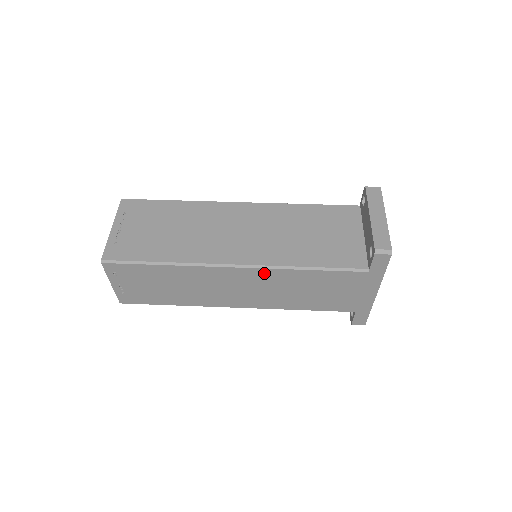
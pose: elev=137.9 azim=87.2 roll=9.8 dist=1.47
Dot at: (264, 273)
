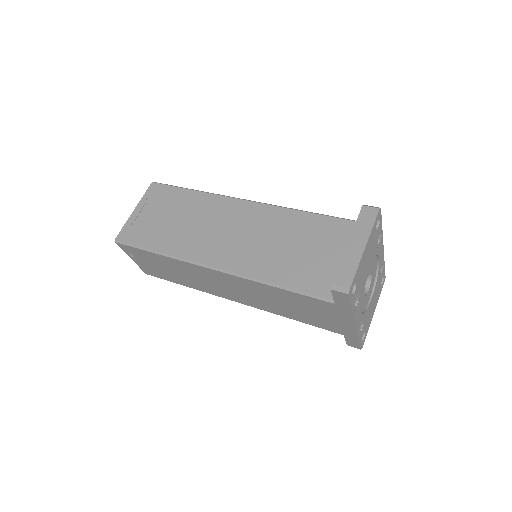
Dot at: (239, 280)
